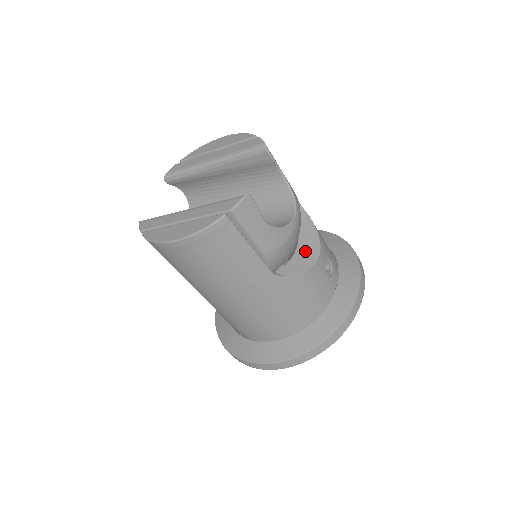
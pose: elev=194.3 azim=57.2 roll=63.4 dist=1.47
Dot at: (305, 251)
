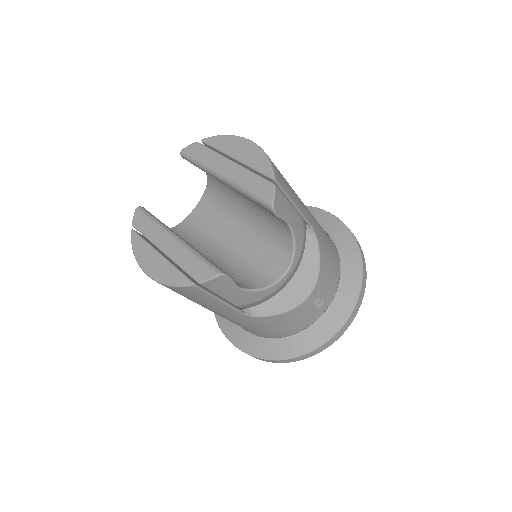
Dot at: (294, 290)
